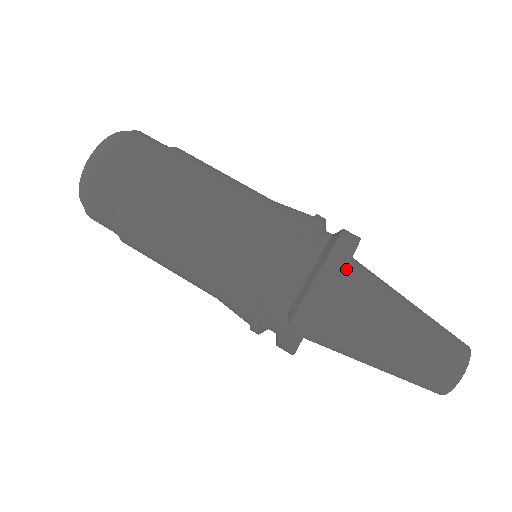
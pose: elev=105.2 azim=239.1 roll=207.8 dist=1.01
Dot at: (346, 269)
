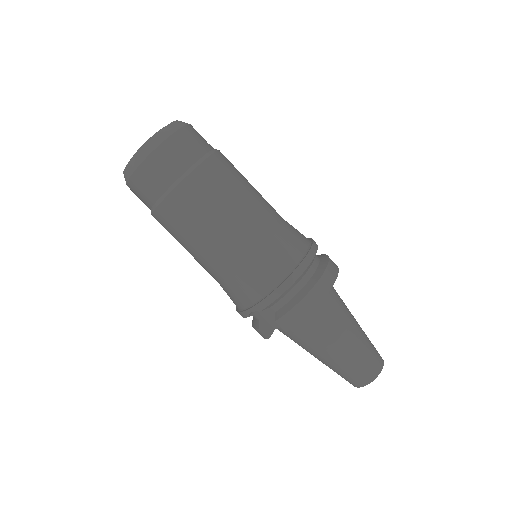
Dot at: occluded
